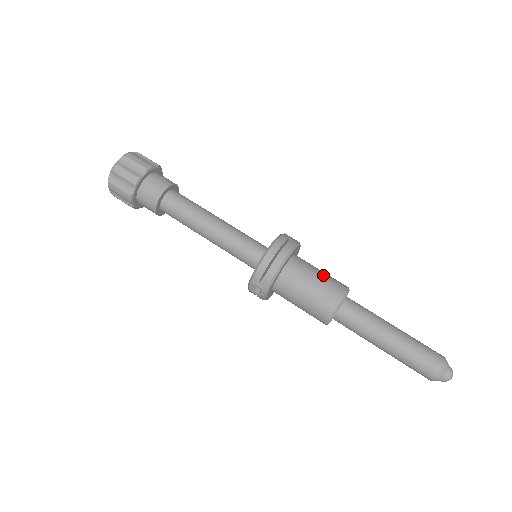
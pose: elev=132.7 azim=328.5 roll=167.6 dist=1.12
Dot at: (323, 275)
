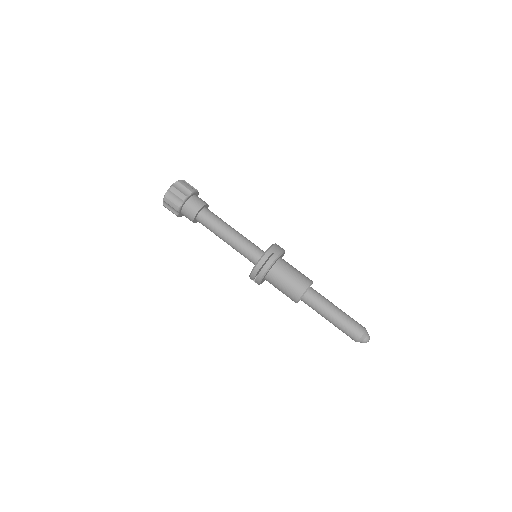
Dot at: (293, 277)
